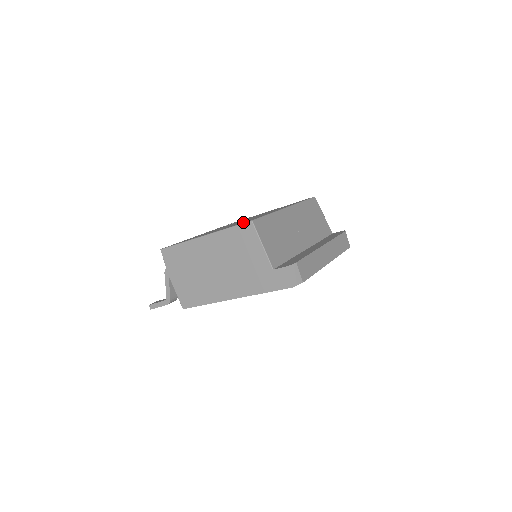
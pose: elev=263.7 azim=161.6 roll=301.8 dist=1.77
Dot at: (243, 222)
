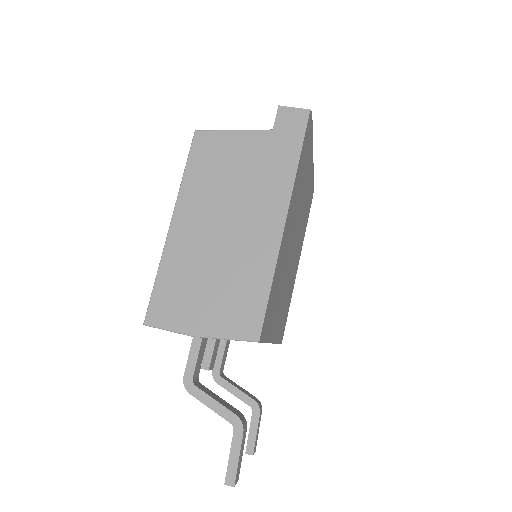
Dot at: occluded
